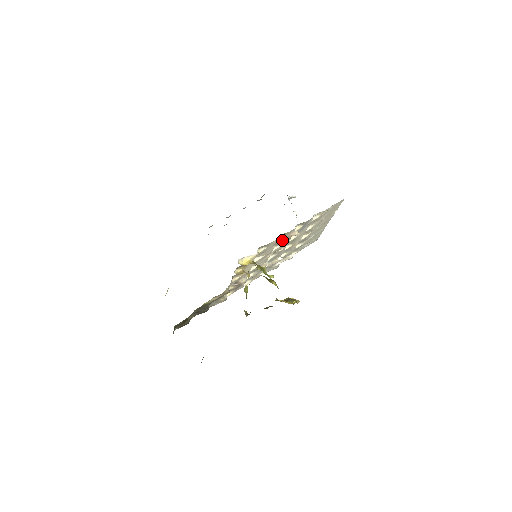
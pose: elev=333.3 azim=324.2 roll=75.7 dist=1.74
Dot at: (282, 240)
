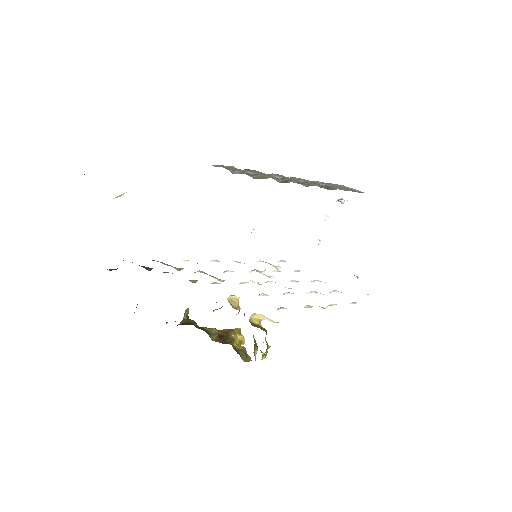
Dot at: occluded
